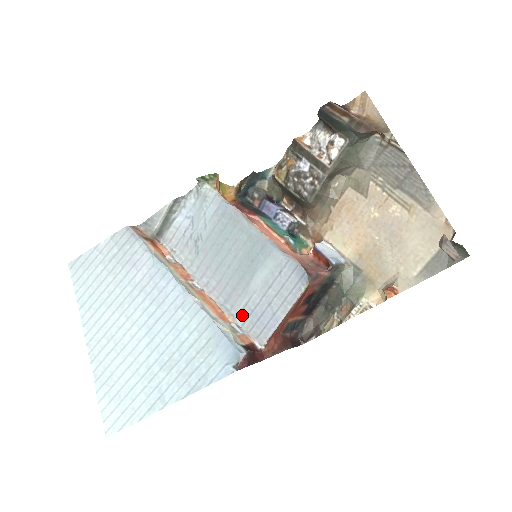
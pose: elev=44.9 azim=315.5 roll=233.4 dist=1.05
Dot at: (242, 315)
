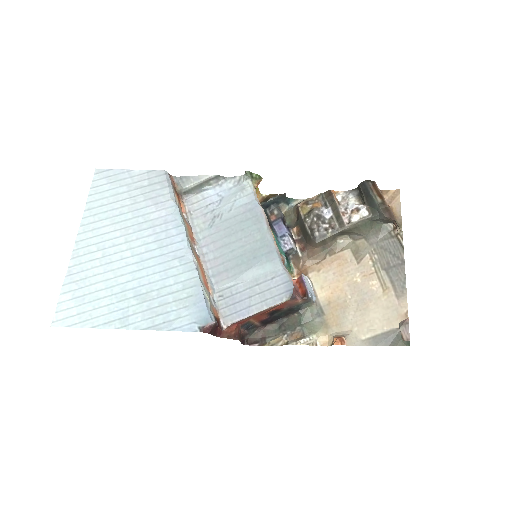
Dot at: (222, 293)
